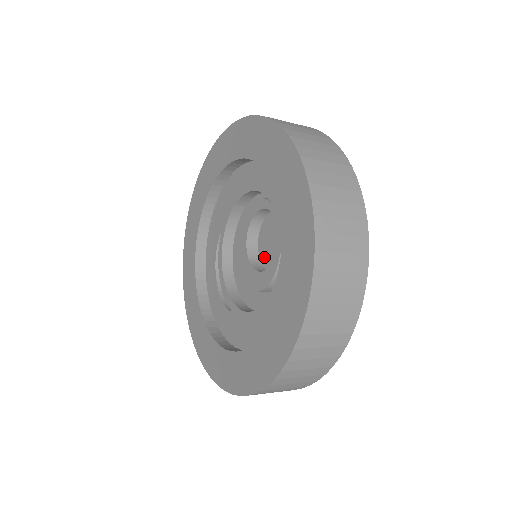
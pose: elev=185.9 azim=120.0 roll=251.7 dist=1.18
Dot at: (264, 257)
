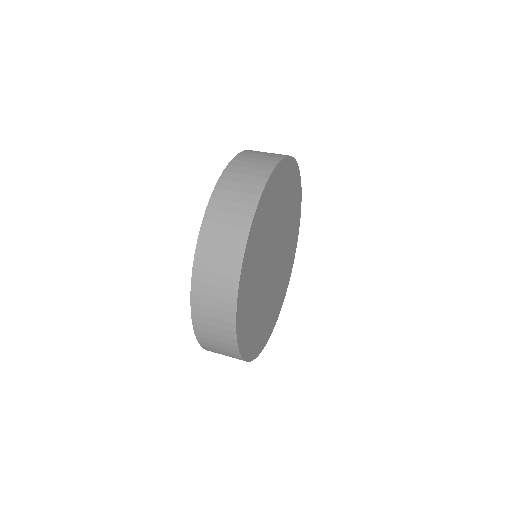
Dot at: occluded
